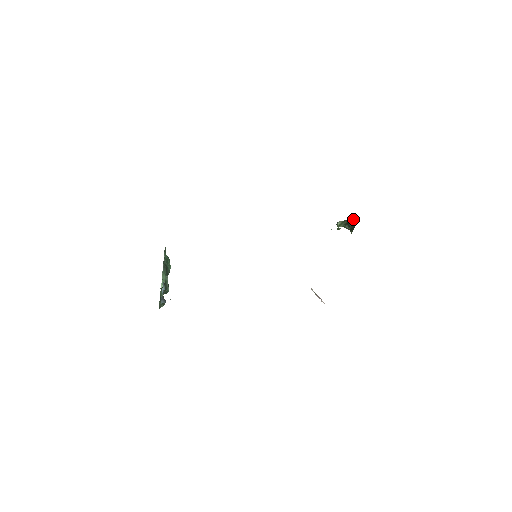
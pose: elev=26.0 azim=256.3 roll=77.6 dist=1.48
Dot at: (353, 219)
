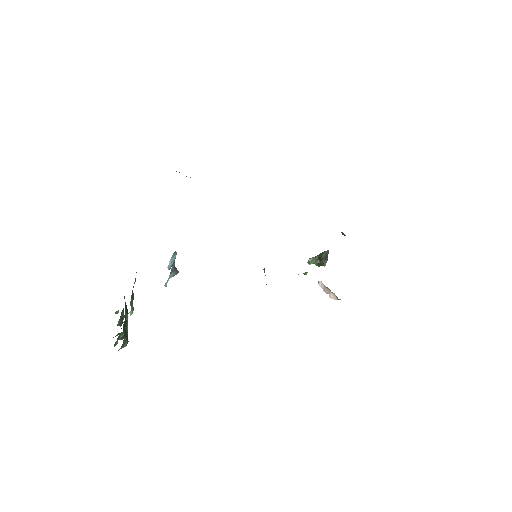
Dot at: (325, 252)
